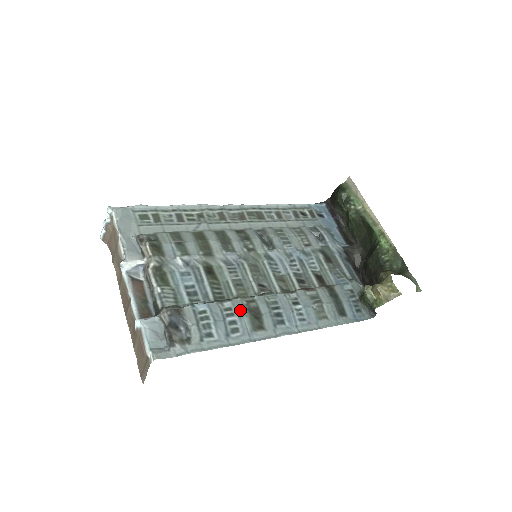
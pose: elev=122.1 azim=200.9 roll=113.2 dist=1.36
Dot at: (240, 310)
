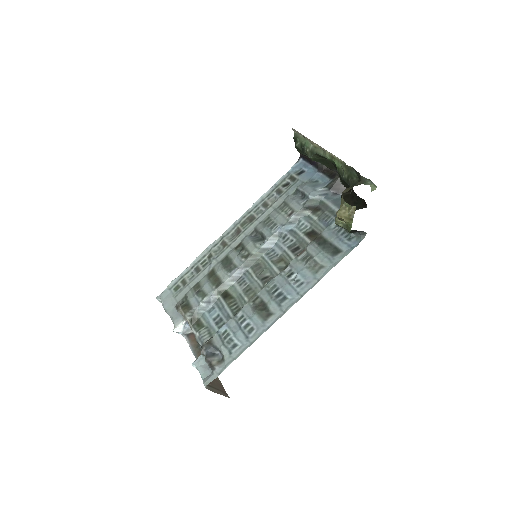
Dot at: (249, 312)
